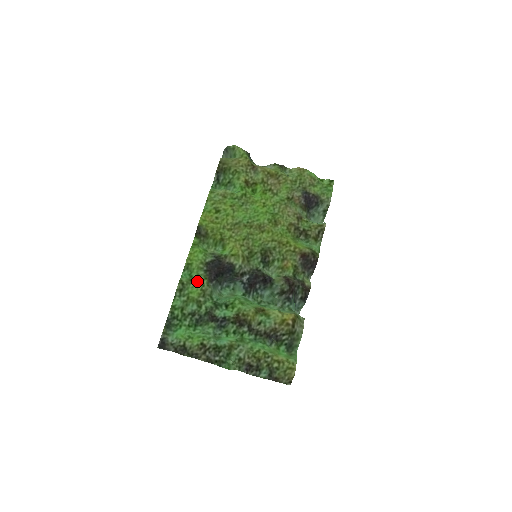
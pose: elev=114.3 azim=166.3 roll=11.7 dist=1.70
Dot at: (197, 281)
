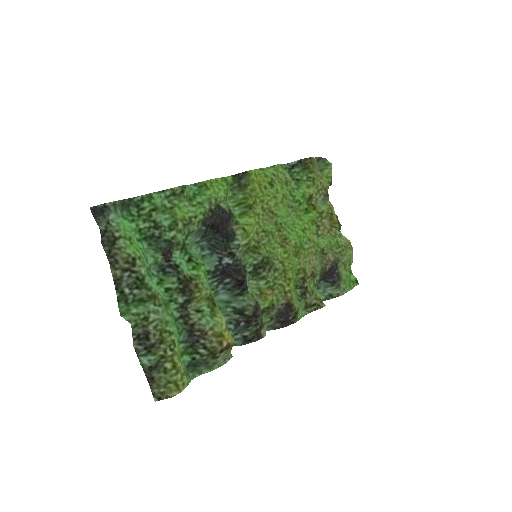
Dot at: (195, 207)
